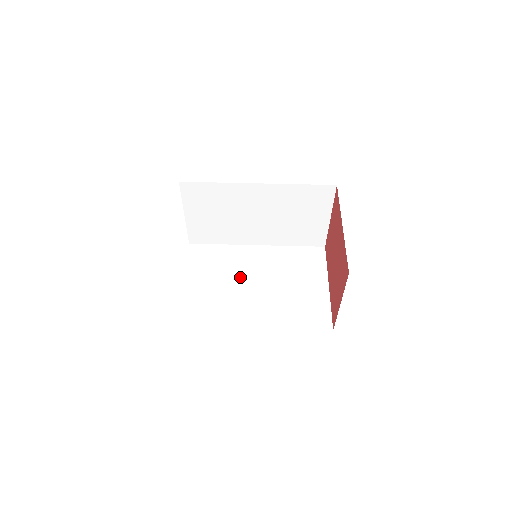
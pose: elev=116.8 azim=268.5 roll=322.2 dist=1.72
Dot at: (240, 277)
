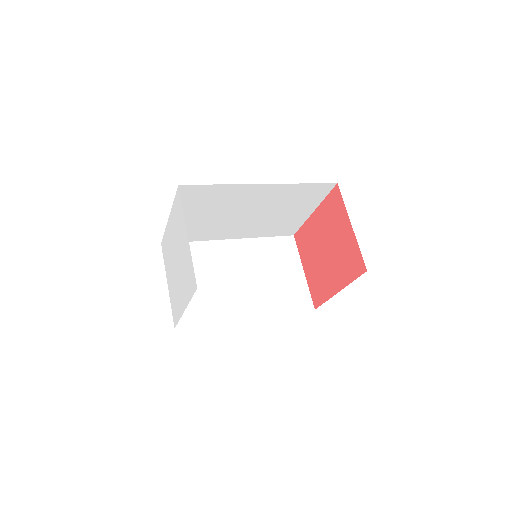
Dot at: occluded
